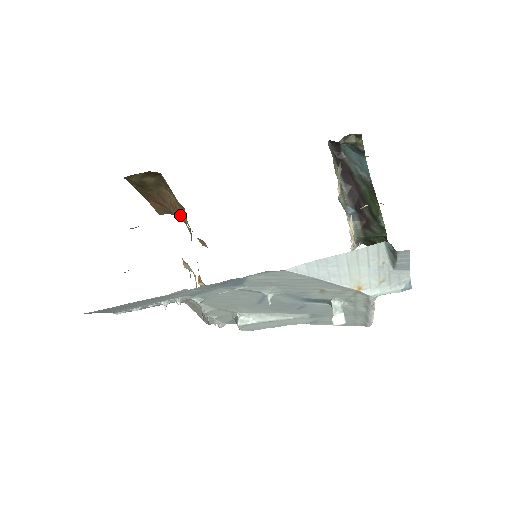
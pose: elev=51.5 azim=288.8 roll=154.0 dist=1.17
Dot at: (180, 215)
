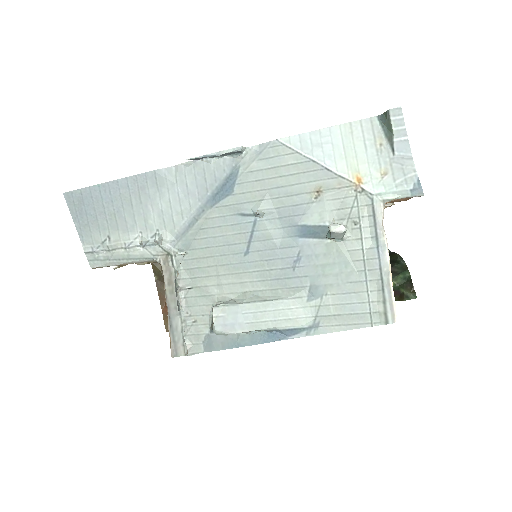
Dot at: occluded
